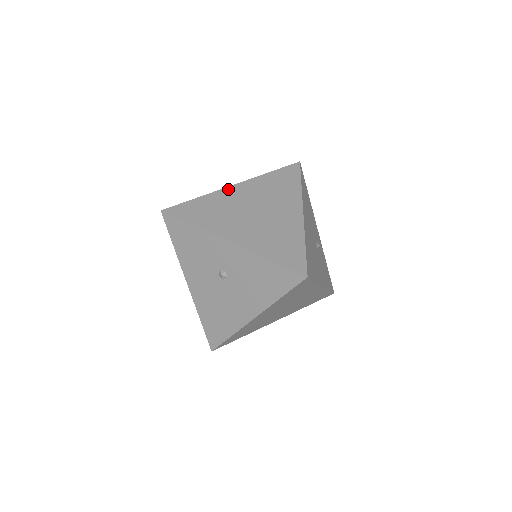
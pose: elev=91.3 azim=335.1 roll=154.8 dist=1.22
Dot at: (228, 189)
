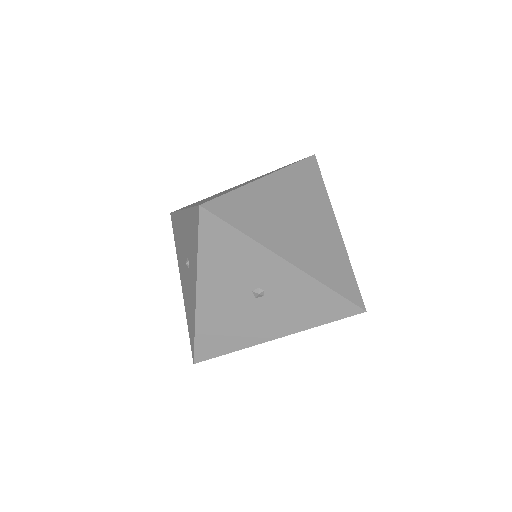
Dot at: (262, 182)
